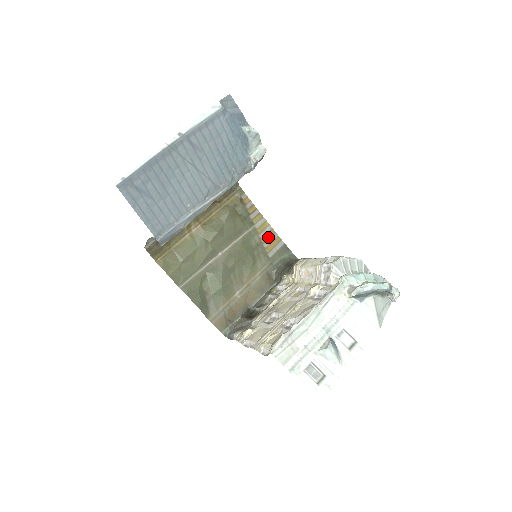
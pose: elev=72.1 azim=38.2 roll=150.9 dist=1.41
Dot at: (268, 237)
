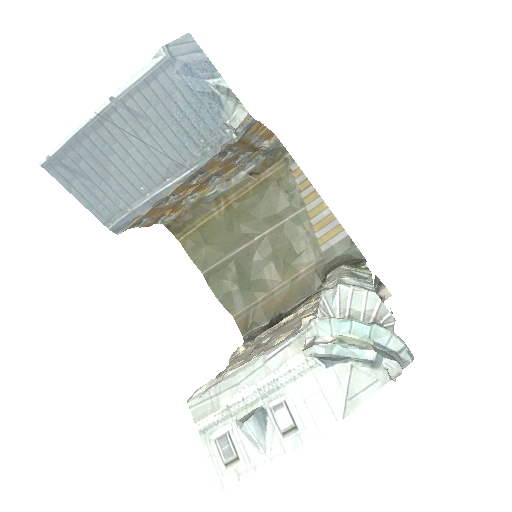
Dot at: (324, 224)
